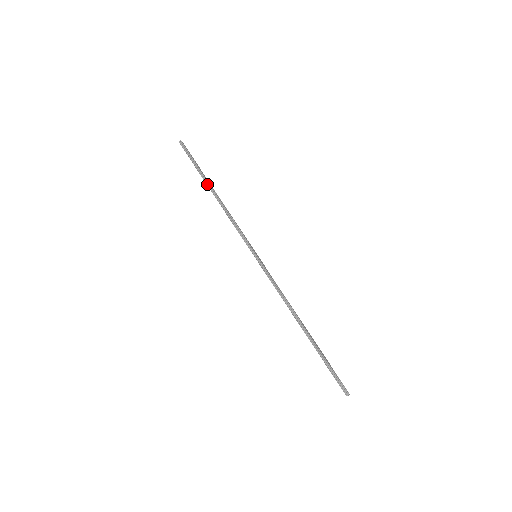
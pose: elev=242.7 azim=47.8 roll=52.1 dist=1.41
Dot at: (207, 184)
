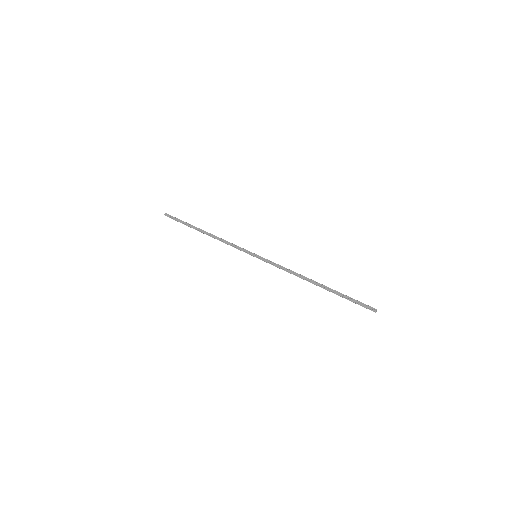
Dot at: occluded
